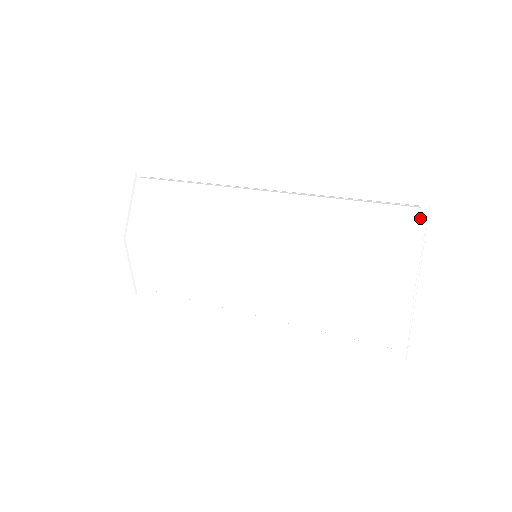
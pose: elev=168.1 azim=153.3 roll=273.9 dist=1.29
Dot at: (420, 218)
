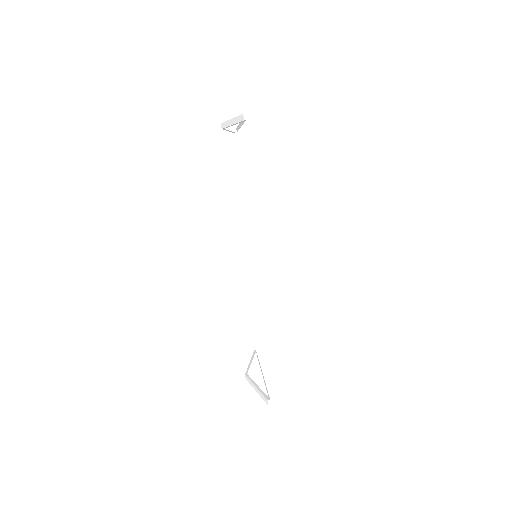
Dot at: (263, 396)
